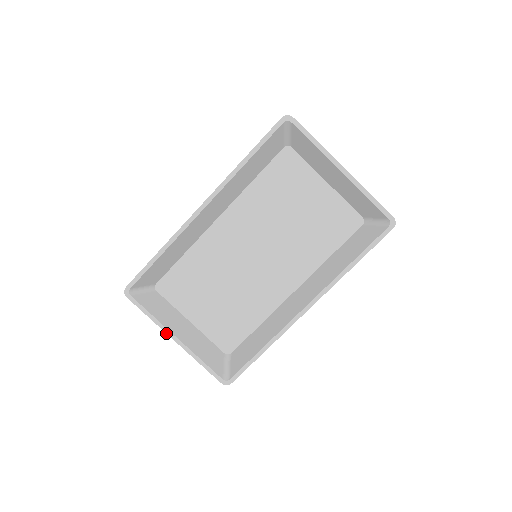
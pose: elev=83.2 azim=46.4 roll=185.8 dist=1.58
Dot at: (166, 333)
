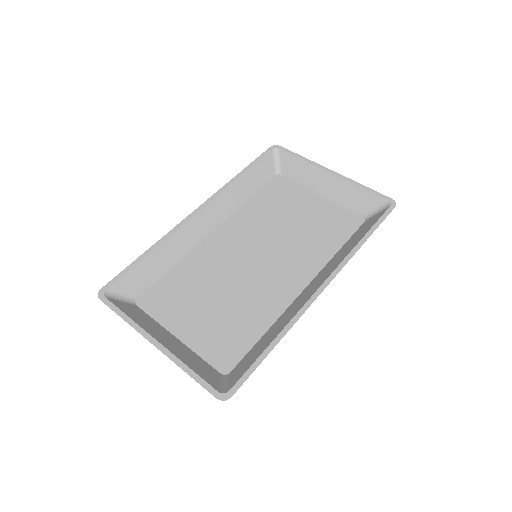
Dot at: (143, 336)
